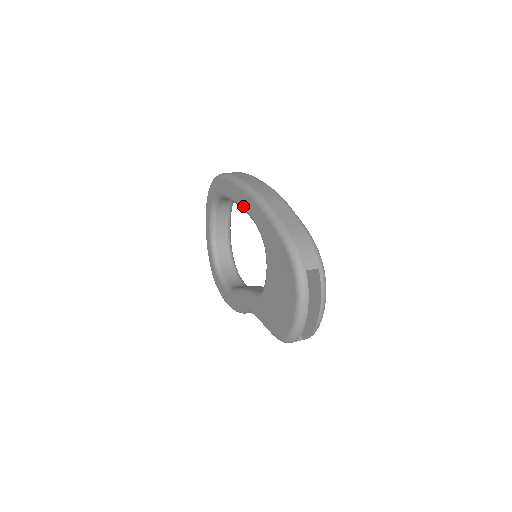
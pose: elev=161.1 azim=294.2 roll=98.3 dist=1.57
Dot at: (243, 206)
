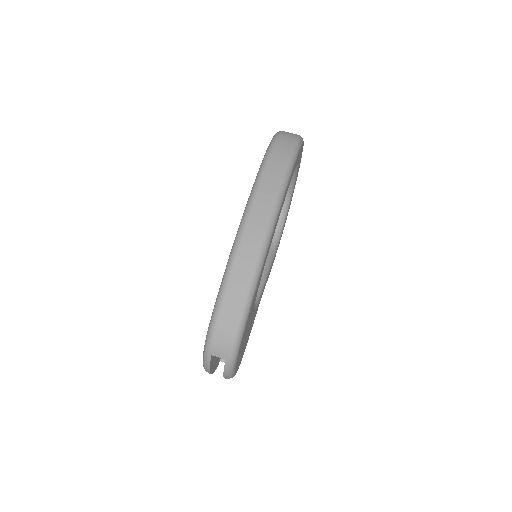
Dot at: occluded
